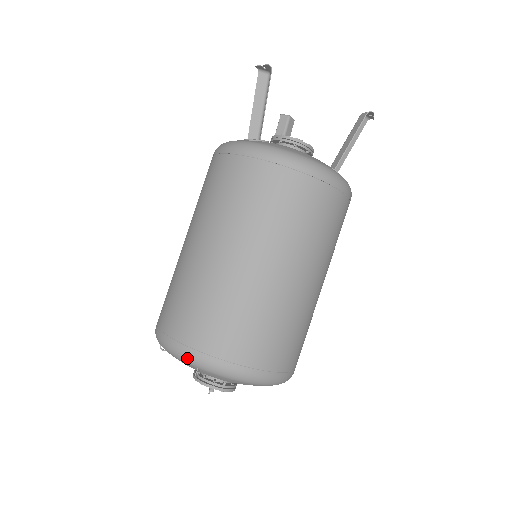
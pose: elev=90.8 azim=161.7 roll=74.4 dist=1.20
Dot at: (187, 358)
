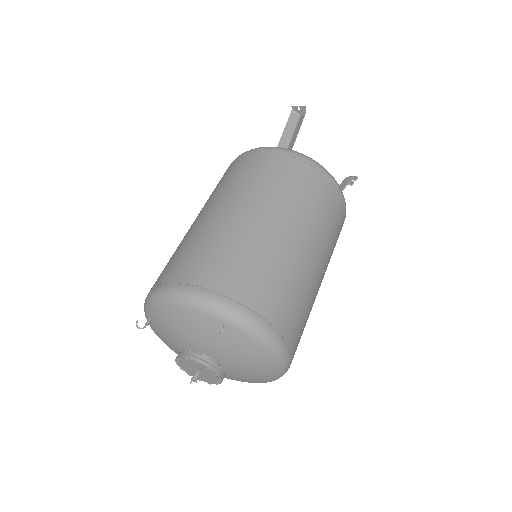
Dot at: (219, 307)
